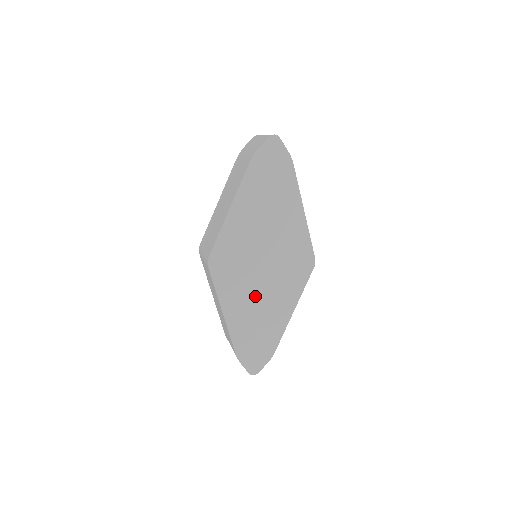
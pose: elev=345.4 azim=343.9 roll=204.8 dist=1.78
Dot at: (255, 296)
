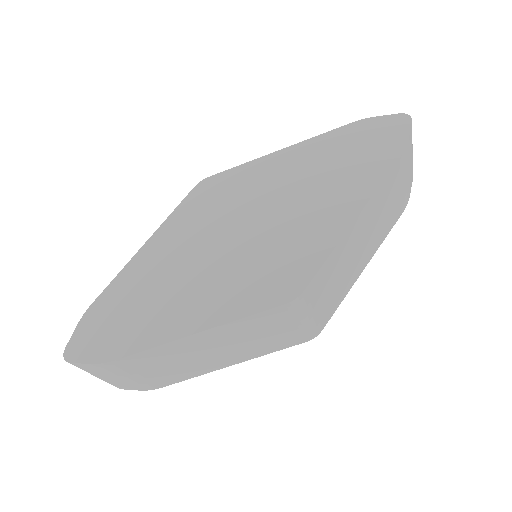
Dot at: (189, 261)
